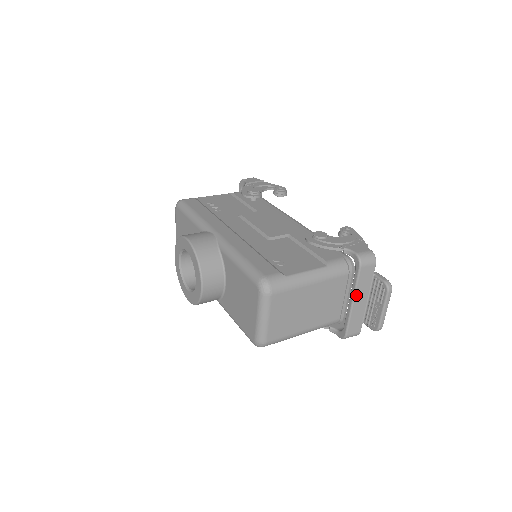
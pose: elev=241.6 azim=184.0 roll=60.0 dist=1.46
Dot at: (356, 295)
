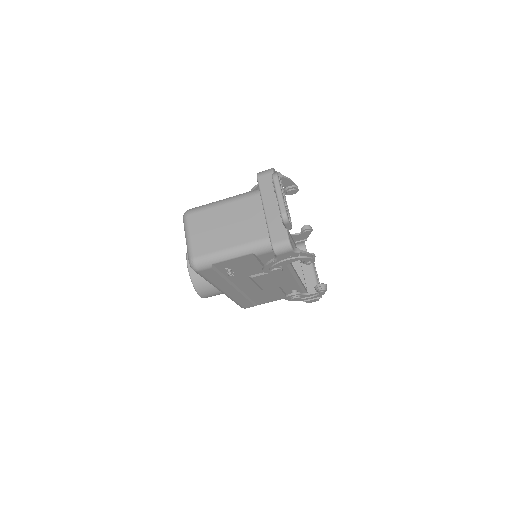
Dot at: (264, 202)
